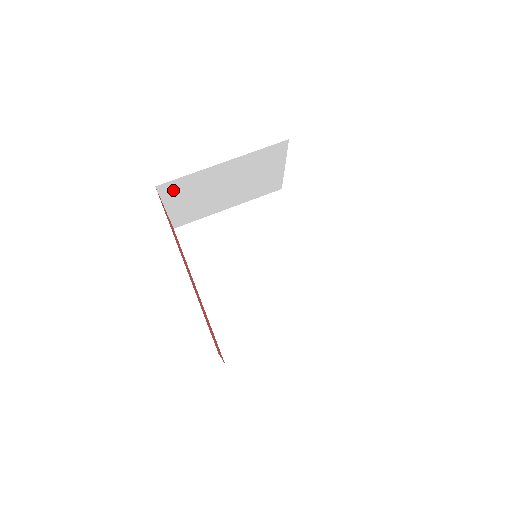
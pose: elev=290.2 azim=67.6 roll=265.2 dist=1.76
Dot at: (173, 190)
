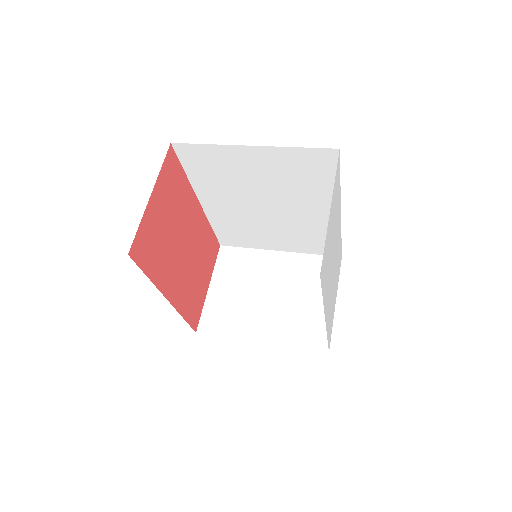
Dot at: (229, 261)
